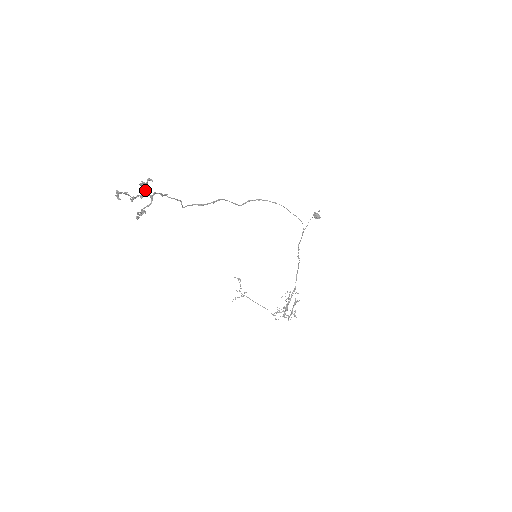
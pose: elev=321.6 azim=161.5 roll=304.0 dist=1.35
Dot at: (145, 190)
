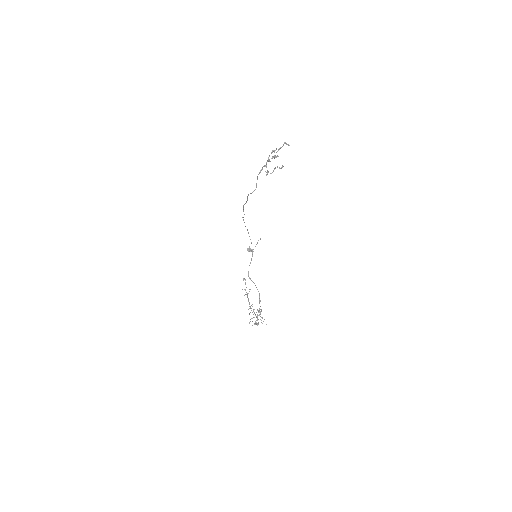
Dot at: (268, 158)
